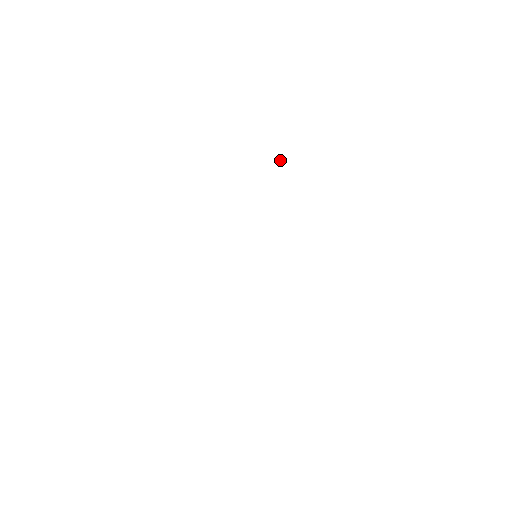
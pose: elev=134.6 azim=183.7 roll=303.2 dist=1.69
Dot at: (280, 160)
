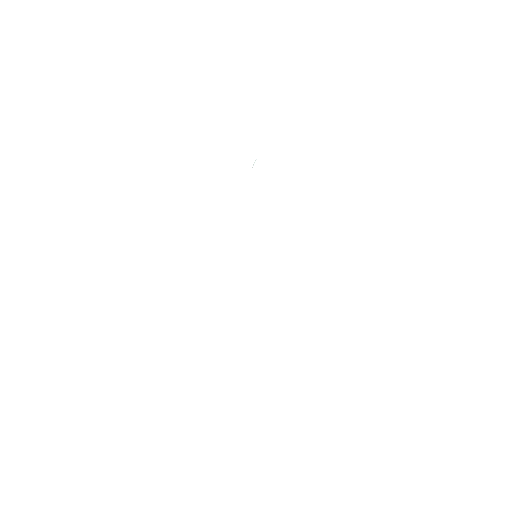
Dot at: (254, 162)
